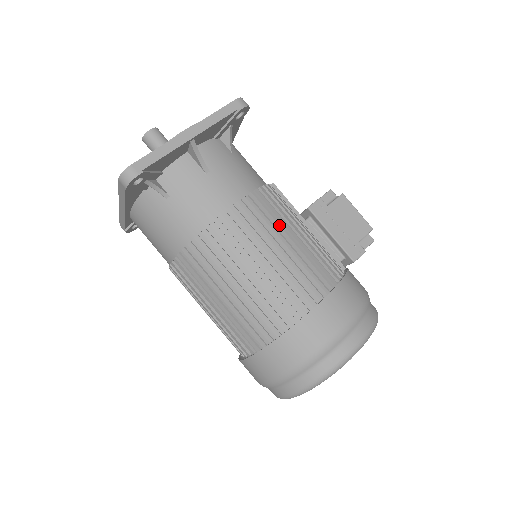
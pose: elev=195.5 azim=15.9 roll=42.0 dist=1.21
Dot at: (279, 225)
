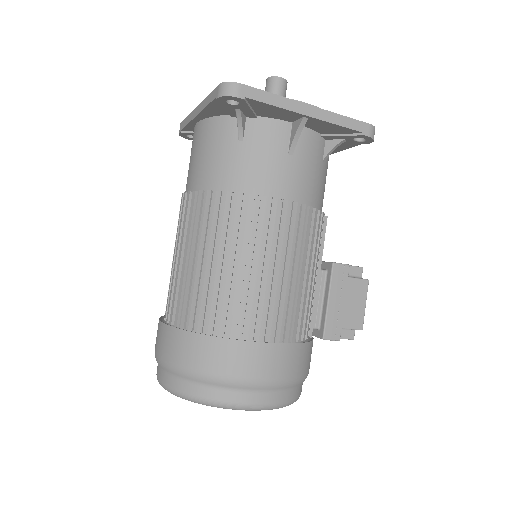
Dot at: (300, 252)
